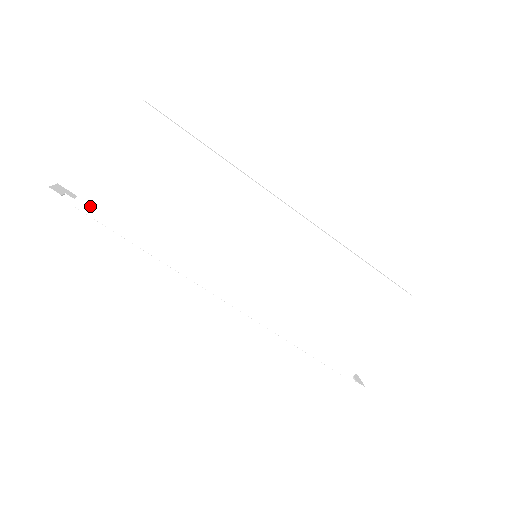
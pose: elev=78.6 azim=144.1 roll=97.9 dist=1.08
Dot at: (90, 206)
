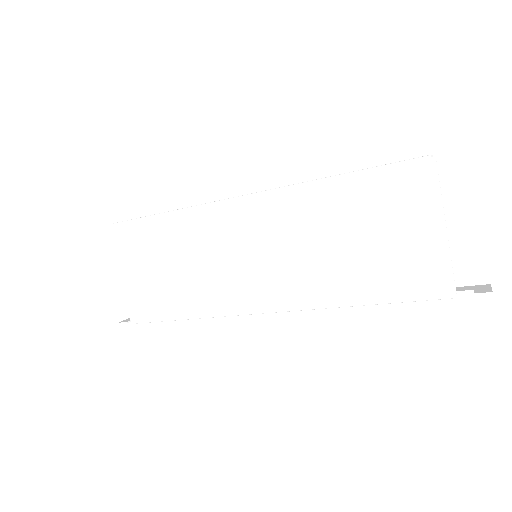
Dot at: (139, 316)
